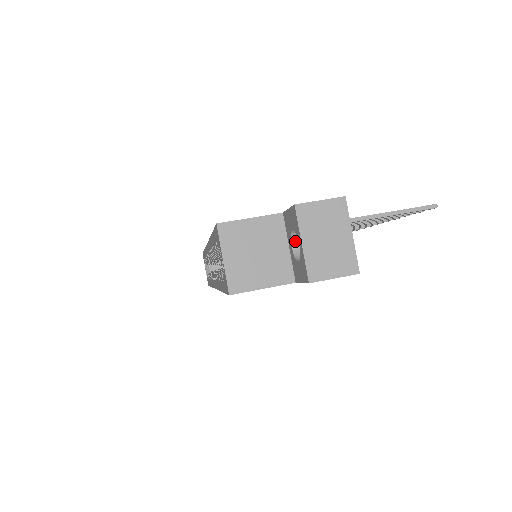
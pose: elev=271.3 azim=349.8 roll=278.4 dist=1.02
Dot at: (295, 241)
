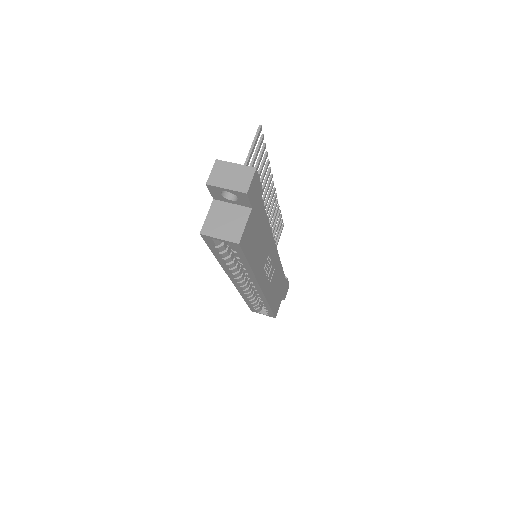
Dot at: (229, 197)
